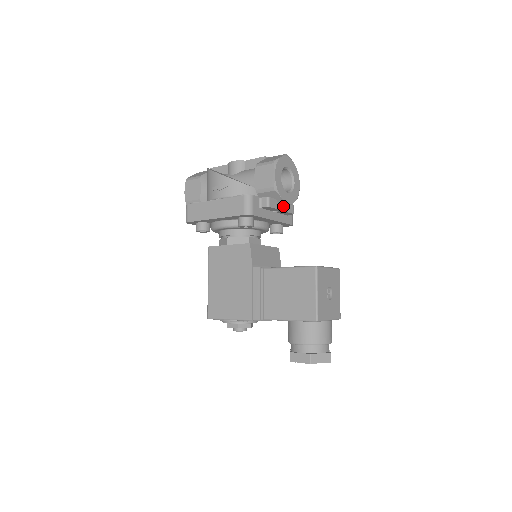
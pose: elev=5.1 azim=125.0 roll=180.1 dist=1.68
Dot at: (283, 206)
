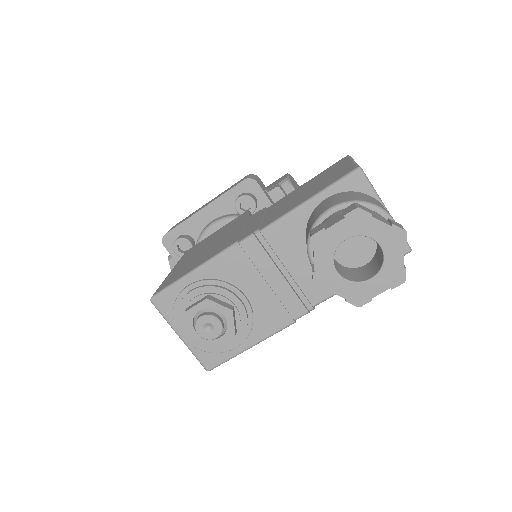
Dot at: occluded
